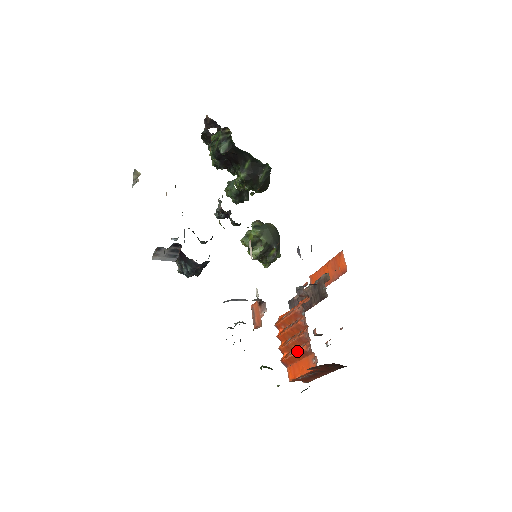
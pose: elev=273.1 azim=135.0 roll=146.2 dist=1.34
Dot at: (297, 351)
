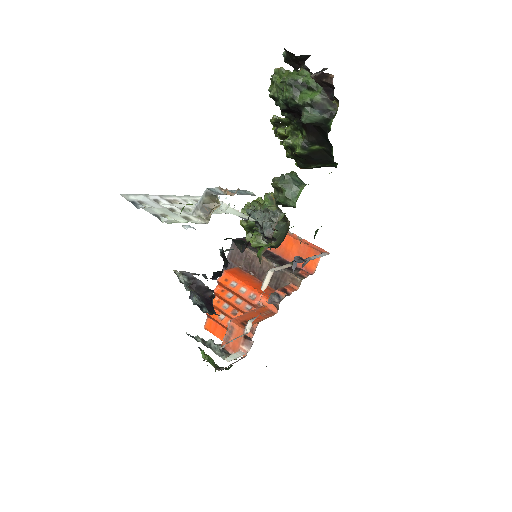
Dot at: occluded
